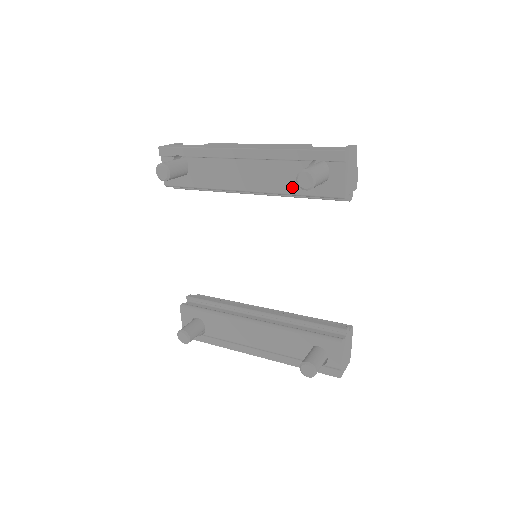
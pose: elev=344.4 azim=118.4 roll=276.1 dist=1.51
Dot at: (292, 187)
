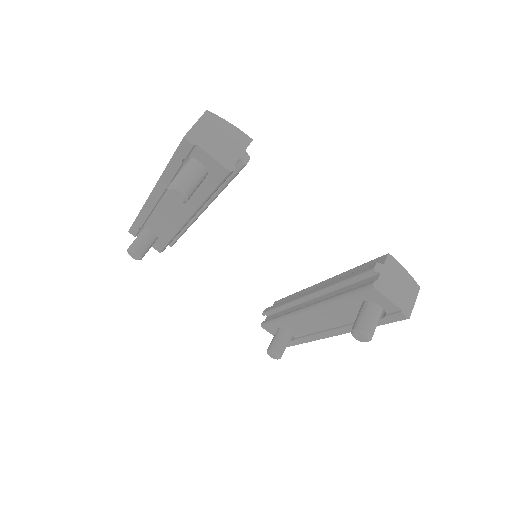
Dot at: (200, 194)
